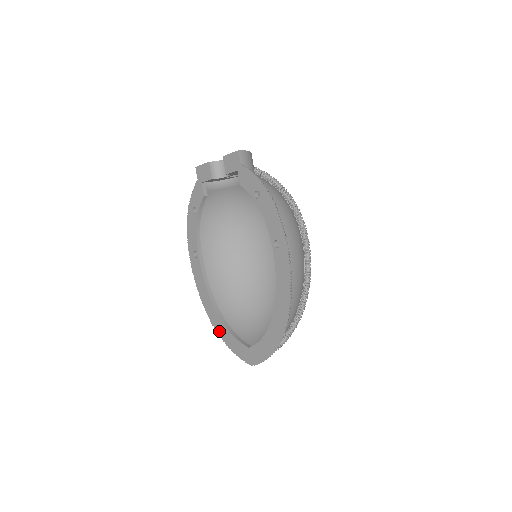
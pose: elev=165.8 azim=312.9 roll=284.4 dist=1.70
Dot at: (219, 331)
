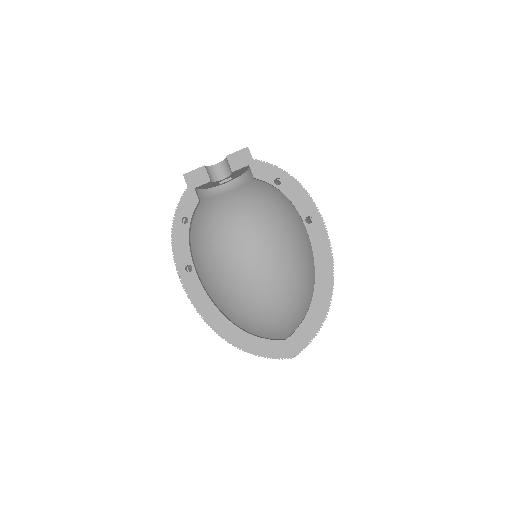
Dot at: (237, 342)
